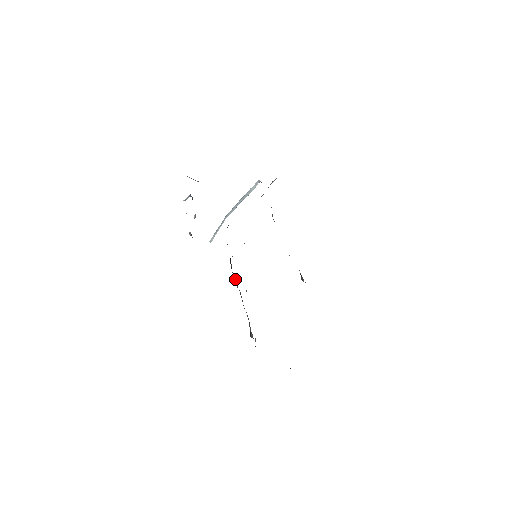
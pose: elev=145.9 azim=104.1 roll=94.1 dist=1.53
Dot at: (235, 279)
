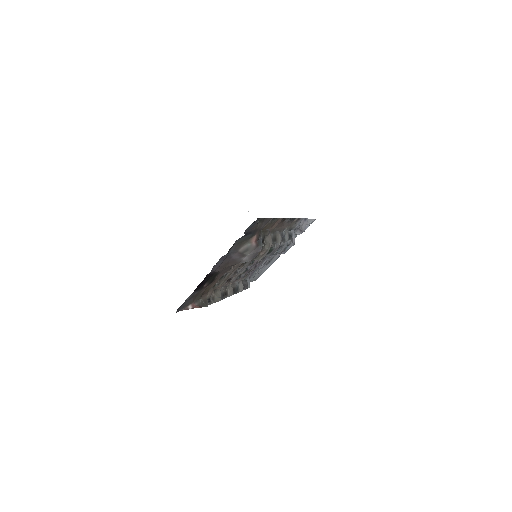
Dot at: (239, 287)
